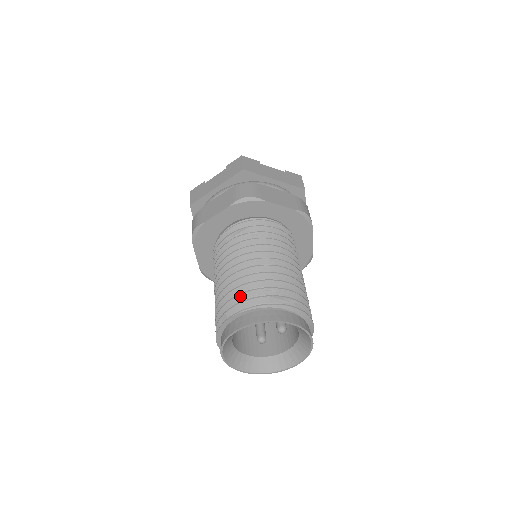
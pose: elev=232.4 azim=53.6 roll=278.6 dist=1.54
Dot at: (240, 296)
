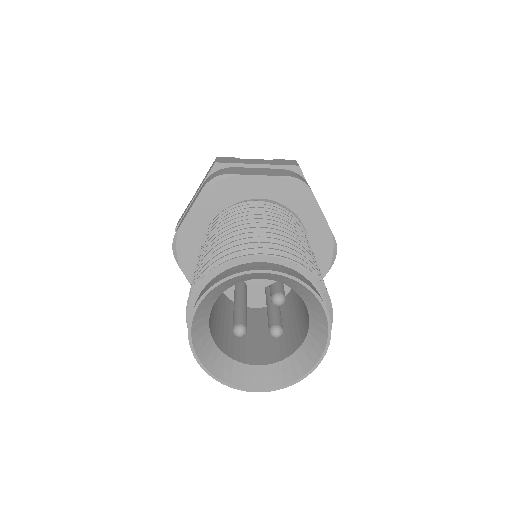
Dot at: (271, 245)
